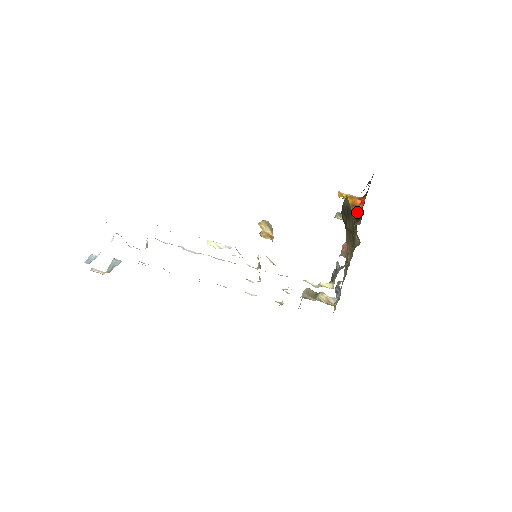
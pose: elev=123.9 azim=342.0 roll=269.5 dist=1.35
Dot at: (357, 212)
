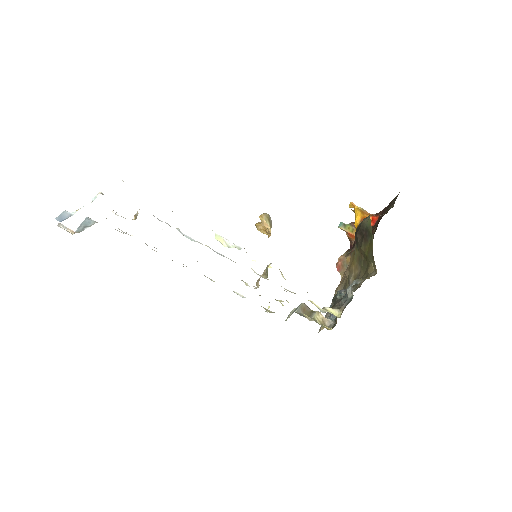
Dot at: occluded
